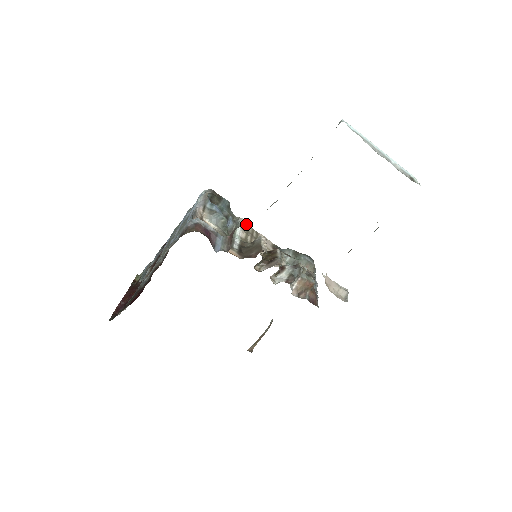
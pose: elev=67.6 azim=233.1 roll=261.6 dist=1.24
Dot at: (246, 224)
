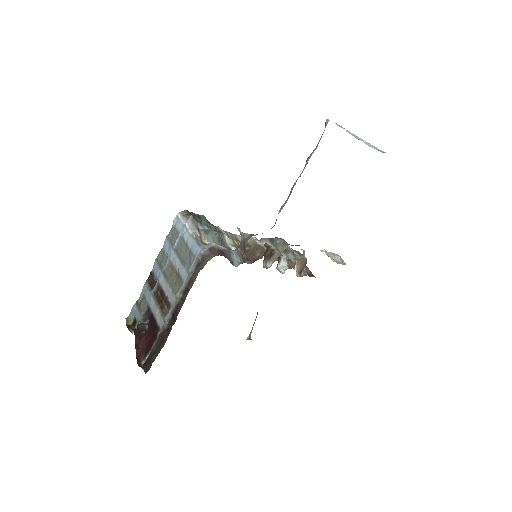
Dot at: (223, 230)
